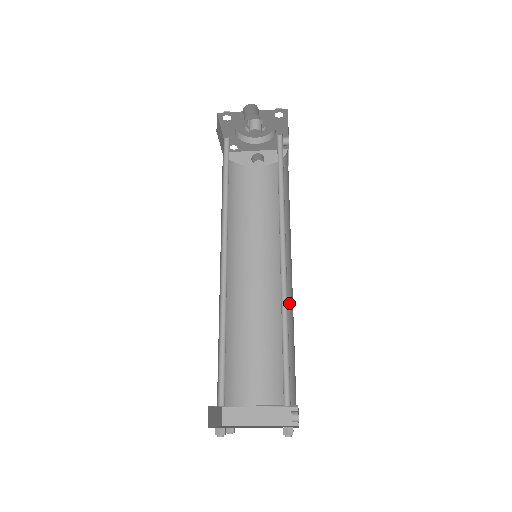
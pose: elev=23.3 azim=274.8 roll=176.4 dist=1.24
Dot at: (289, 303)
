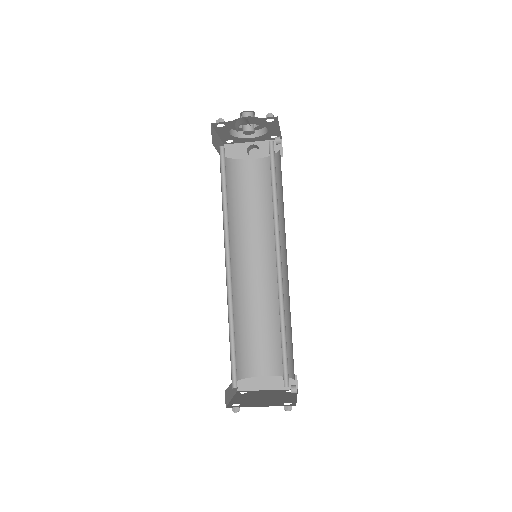
Dot at: (287, 294)
